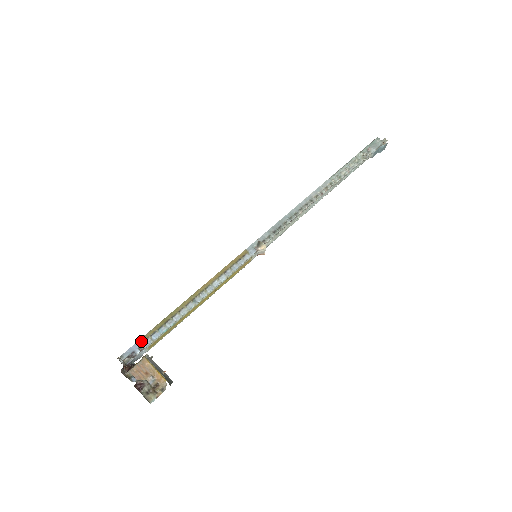
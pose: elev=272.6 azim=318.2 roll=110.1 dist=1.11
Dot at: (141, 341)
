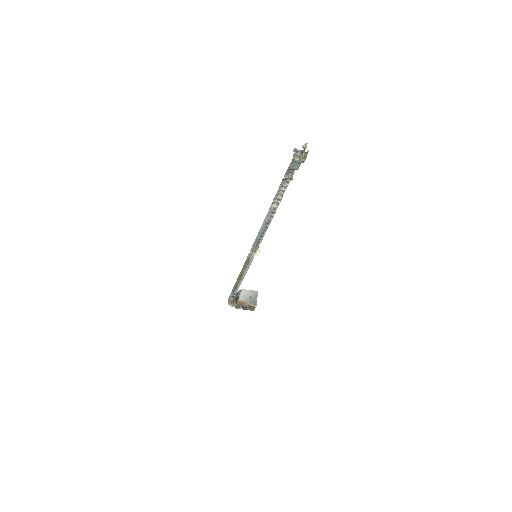
Dot at: (232, 293)
